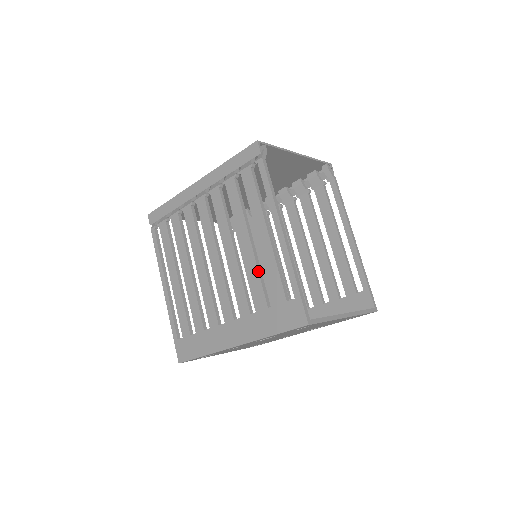
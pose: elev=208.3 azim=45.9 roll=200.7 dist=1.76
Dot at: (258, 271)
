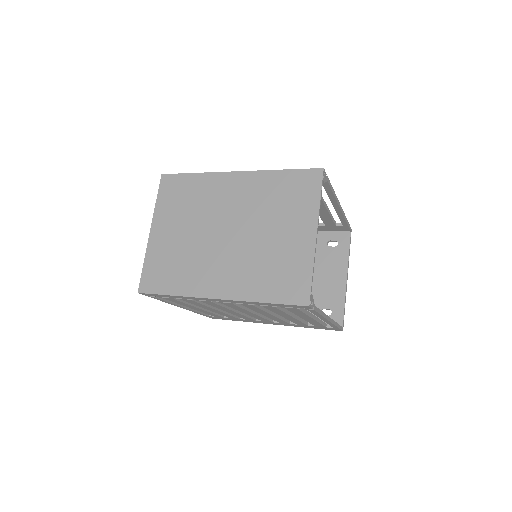
Dot at: occluded
